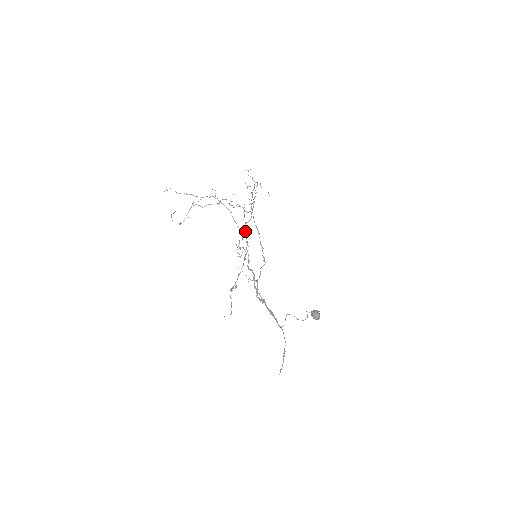
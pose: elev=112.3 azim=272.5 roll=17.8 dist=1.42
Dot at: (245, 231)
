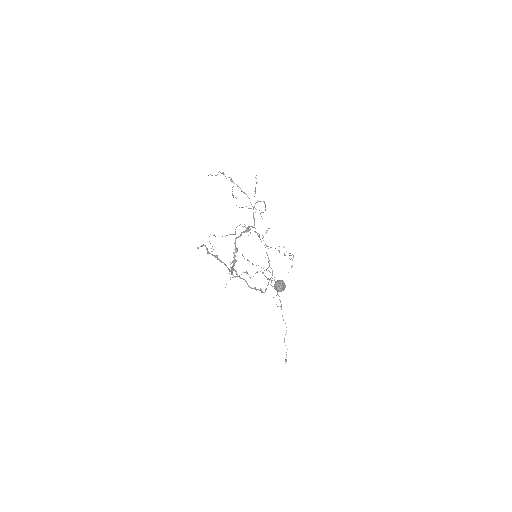
Dot at: occluded
